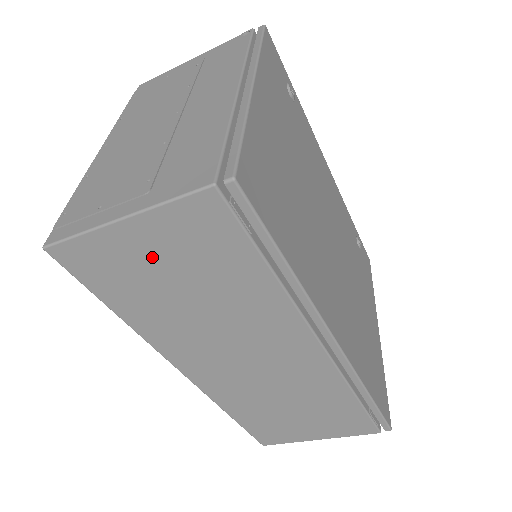
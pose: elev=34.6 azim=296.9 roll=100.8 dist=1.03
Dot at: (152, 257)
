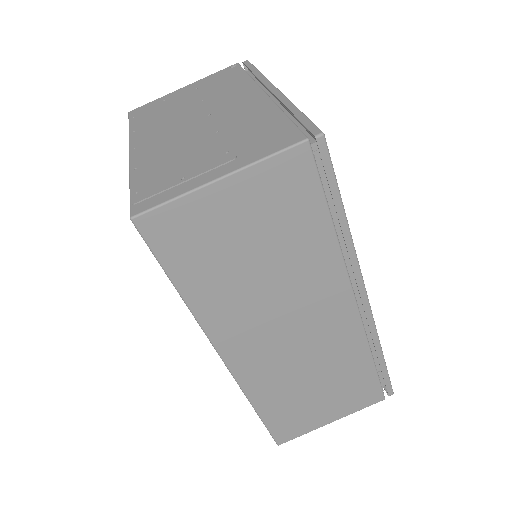
Dot at: (236, 219)
